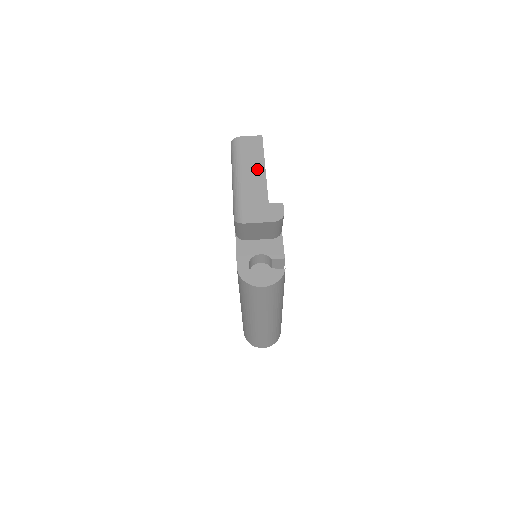
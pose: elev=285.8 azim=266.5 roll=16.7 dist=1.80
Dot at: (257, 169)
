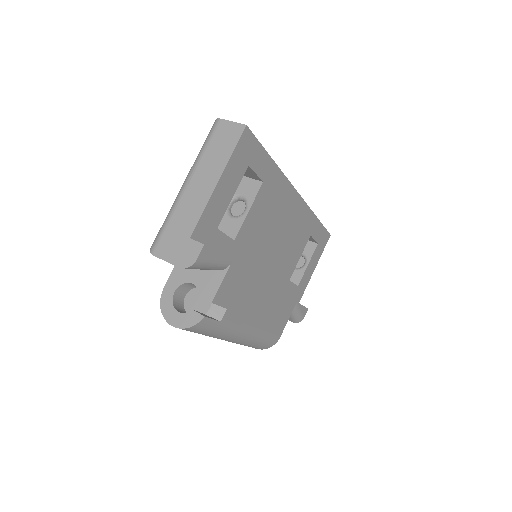
Dot at: (208, 180)
